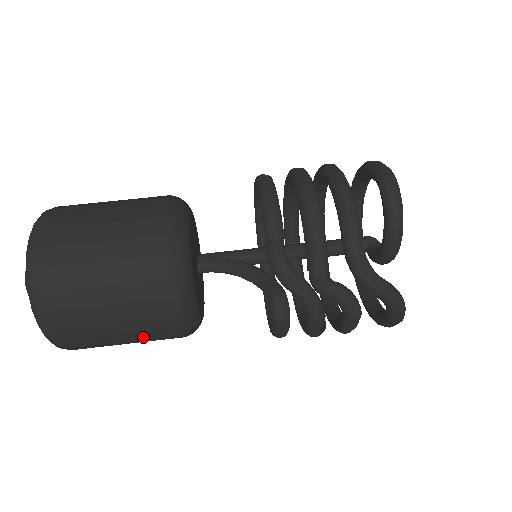
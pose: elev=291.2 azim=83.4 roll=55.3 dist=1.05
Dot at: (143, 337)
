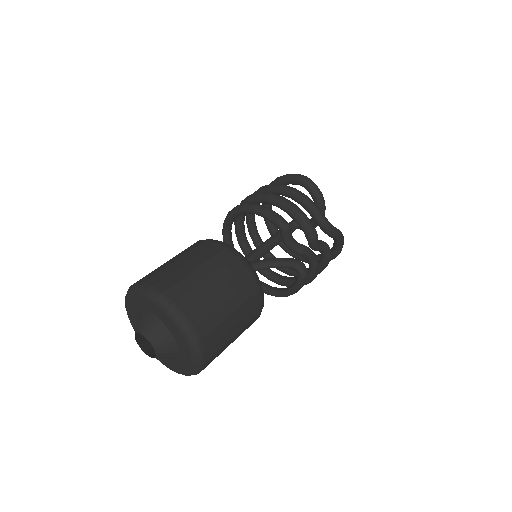
Dot at: (243, 331)
